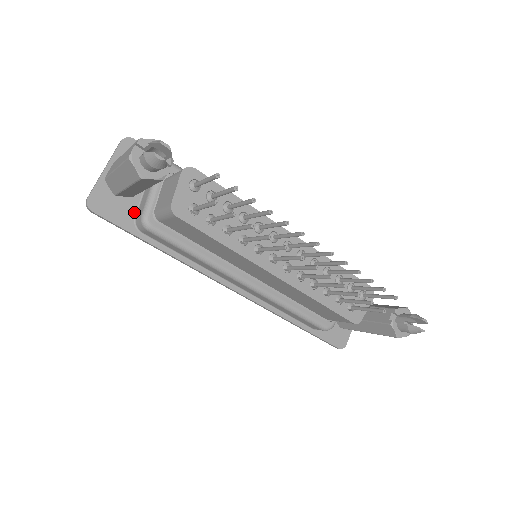
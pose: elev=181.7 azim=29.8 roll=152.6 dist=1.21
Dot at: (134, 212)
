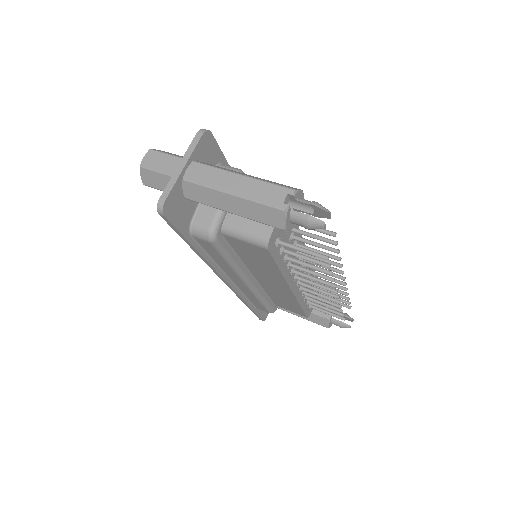
Dot at: (192, 215)
